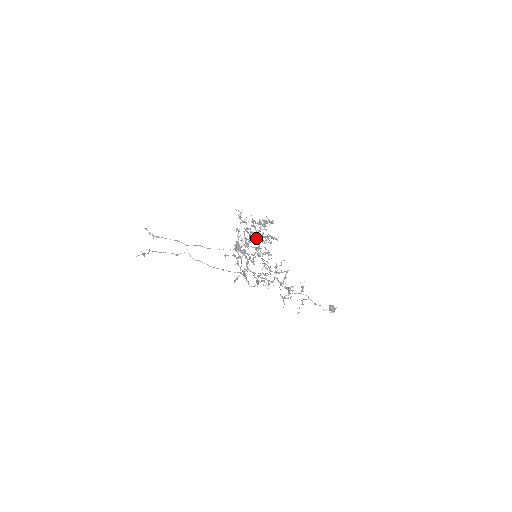
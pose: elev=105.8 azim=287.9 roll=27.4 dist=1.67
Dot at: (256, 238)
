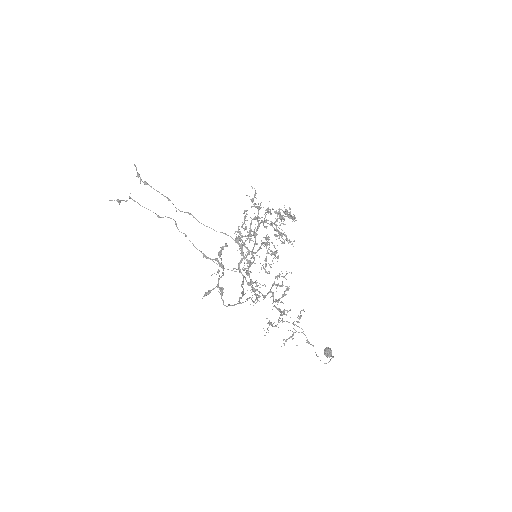
Dot at: occluded
